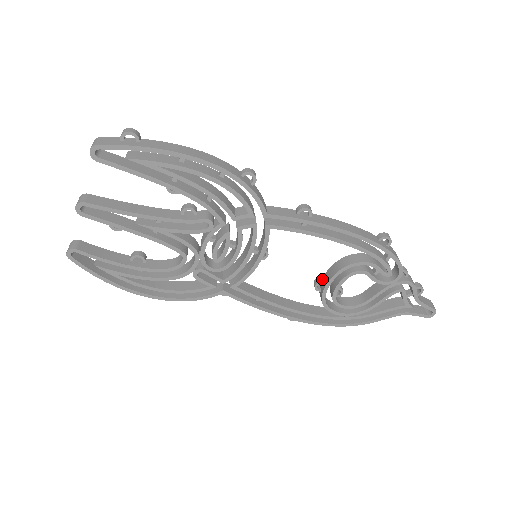
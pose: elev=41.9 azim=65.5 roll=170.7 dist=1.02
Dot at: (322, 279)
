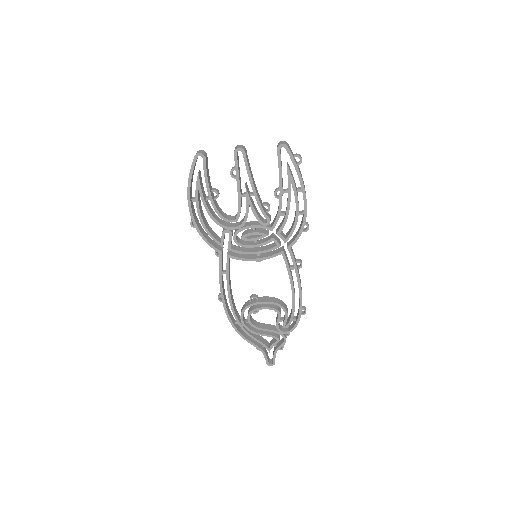
Dot at: (258, 297)
